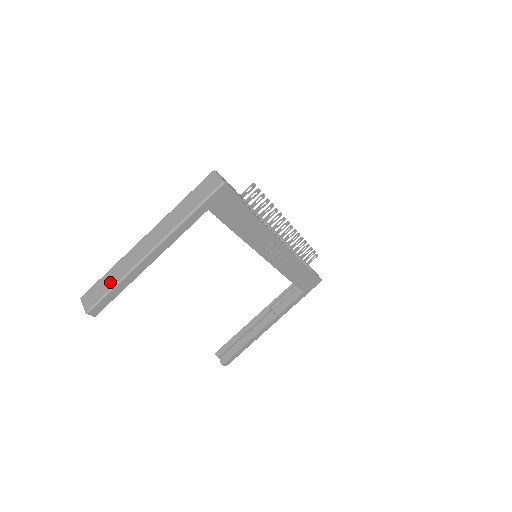
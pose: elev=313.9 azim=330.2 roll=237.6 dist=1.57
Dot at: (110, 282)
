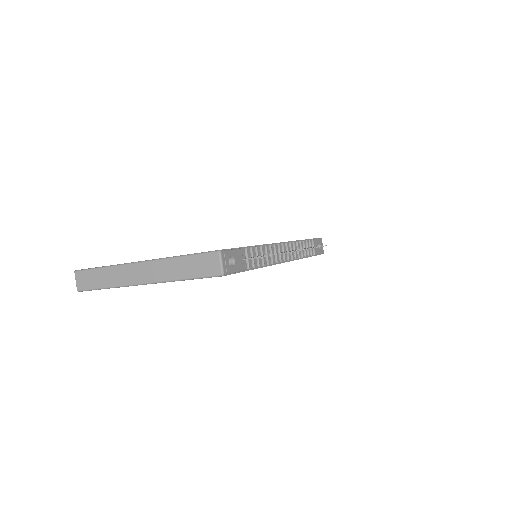
Dot at: (100, 281)
